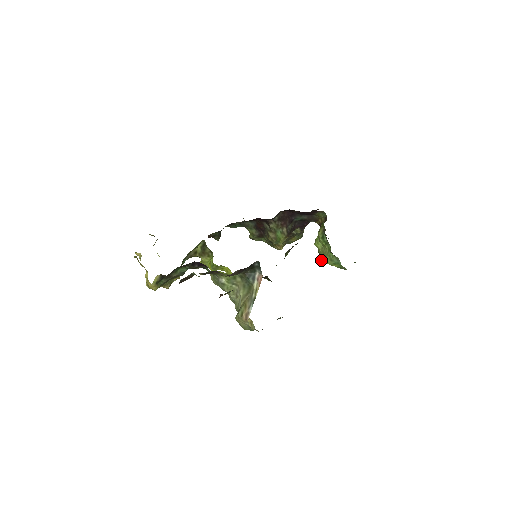
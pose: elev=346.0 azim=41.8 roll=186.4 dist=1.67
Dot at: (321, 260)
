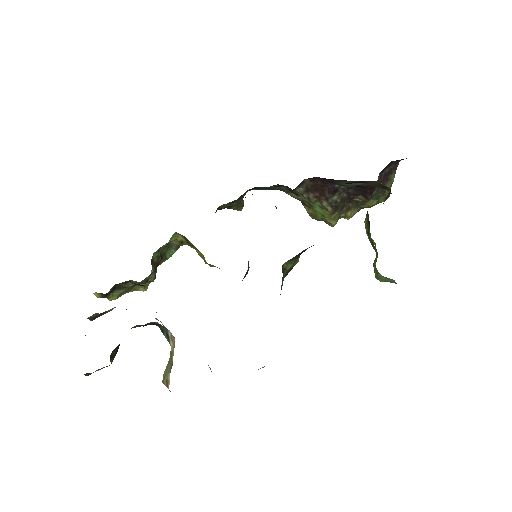
Dot at: occluded
